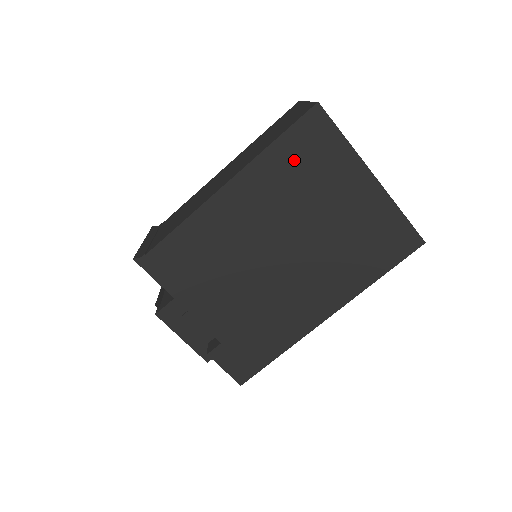
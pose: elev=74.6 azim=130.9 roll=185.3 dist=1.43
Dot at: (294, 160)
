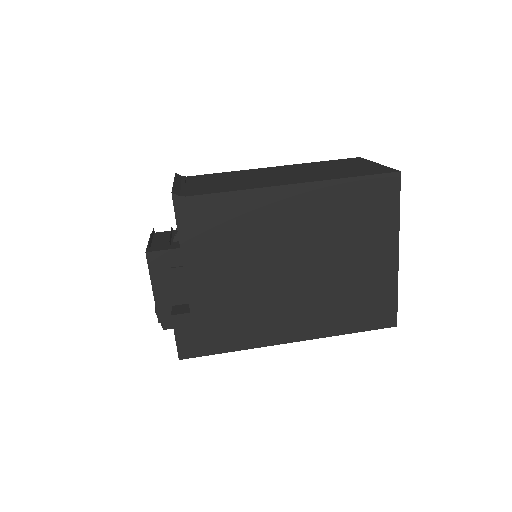
Dot at: (354, 202)
